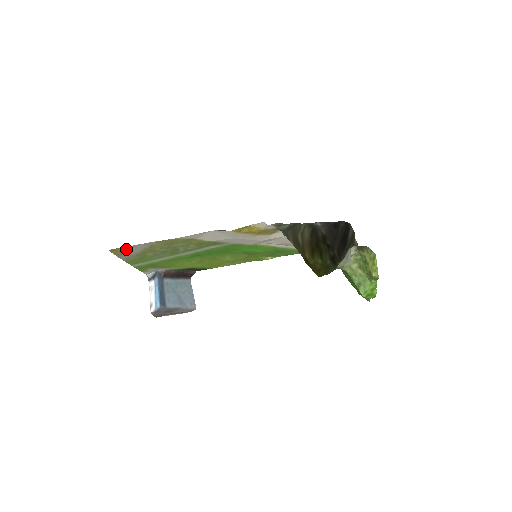
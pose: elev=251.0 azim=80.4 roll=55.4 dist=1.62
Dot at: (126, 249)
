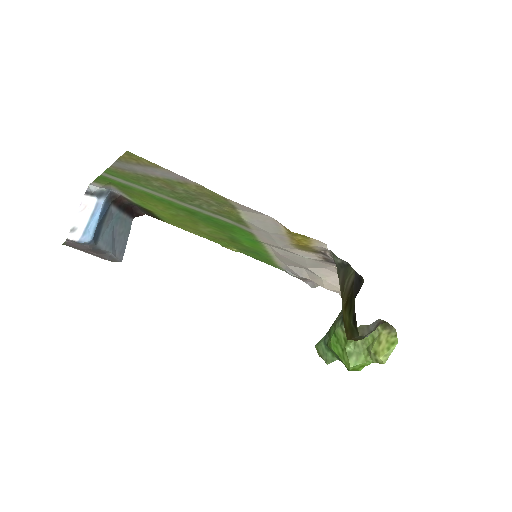
Dot at: (148, 164)
